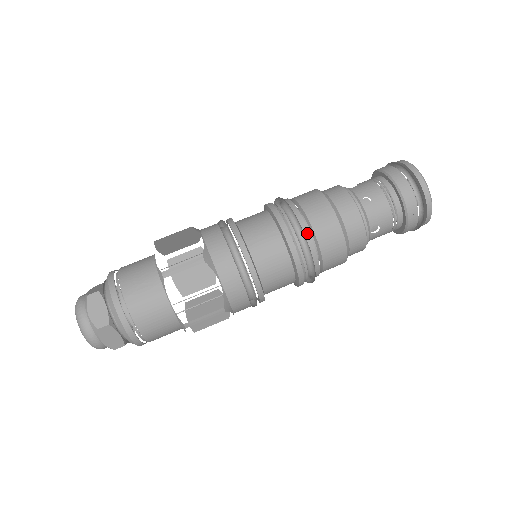
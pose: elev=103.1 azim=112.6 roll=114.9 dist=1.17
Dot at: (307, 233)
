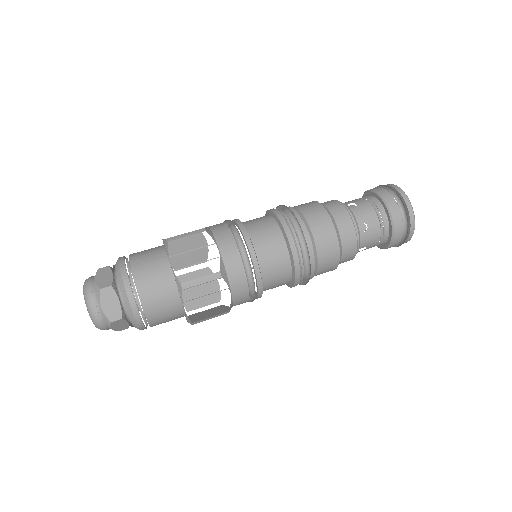
Dot at: (298, 217)
